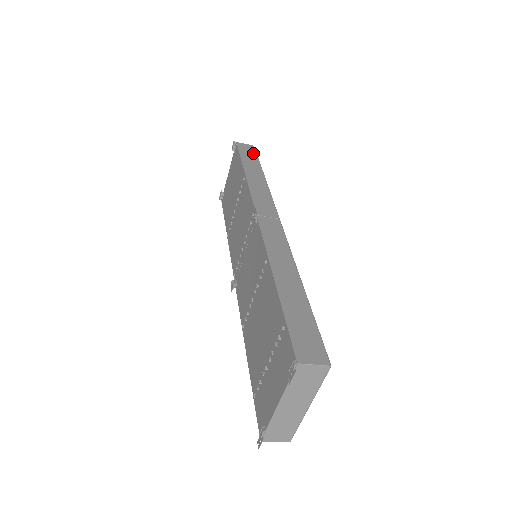
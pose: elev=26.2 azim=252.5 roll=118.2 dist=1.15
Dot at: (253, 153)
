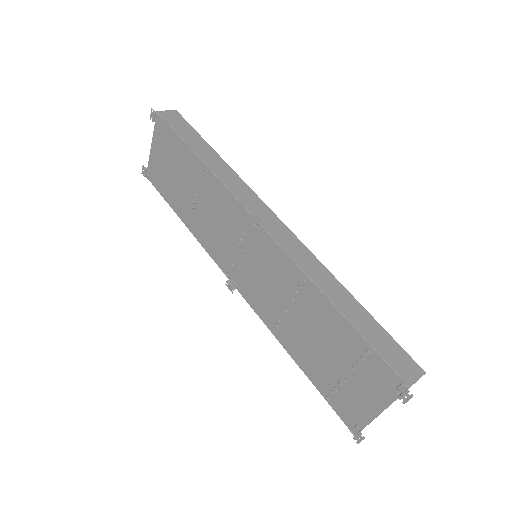
Dot at: (185, 123)
